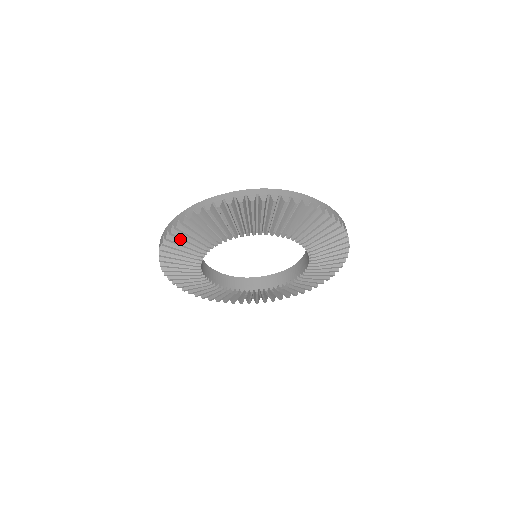
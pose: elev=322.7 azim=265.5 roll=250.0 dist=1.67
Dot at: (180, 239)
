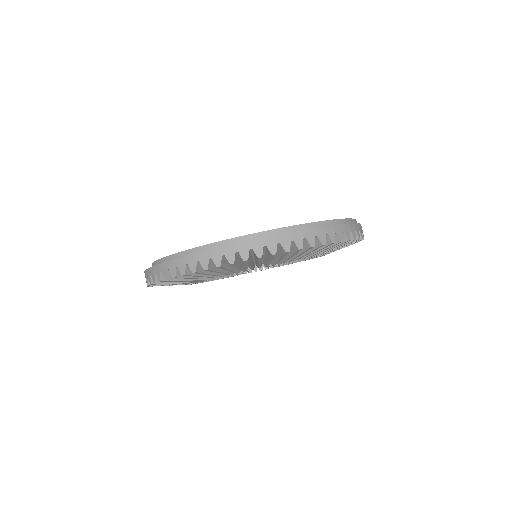
Dot at: (185, 278)
